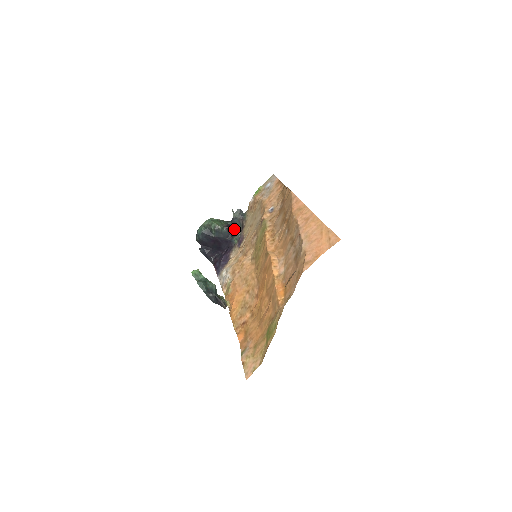
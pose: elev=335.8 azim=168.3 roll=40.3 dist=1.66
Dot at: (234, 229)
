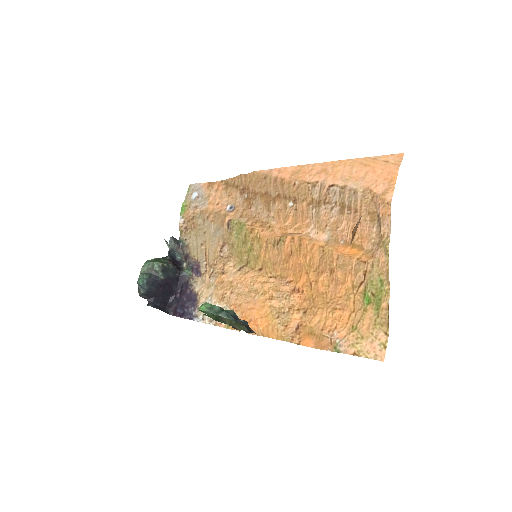
Dot at: (175, 263)
